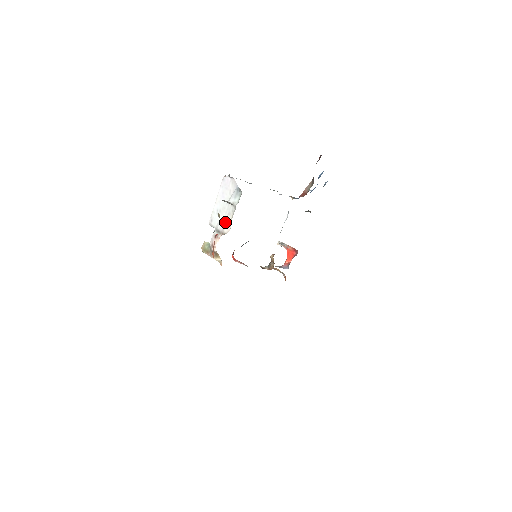
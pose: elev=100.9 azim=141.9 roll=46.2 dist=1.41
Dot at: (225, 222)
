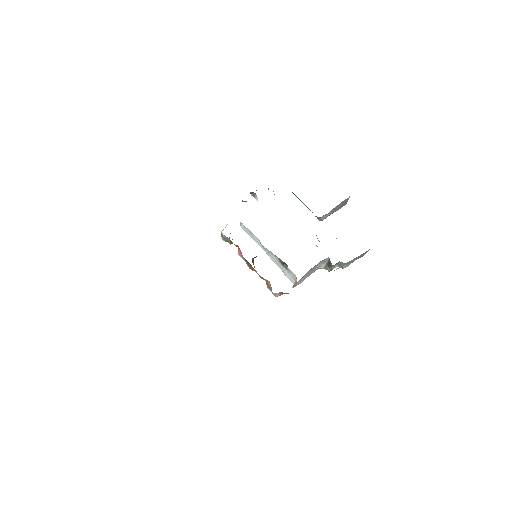
Dot at: occluded
